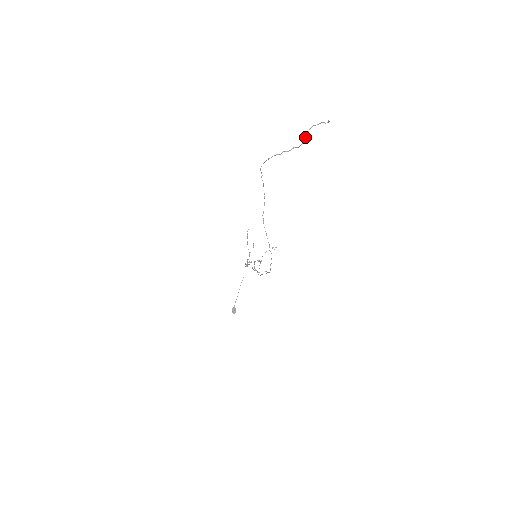
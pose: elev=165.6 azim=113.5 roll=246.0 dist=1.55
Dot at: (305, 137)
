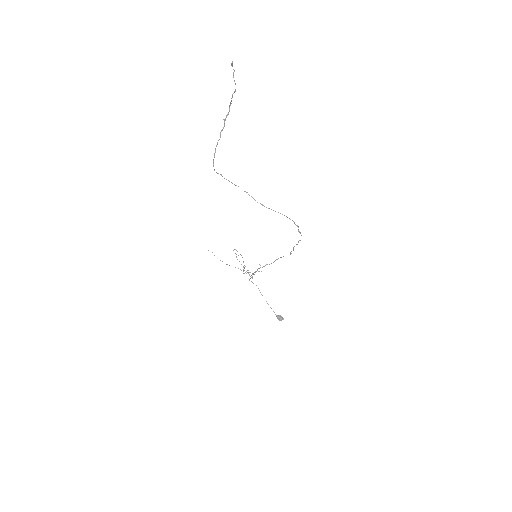
Dot at: (232, 95)
